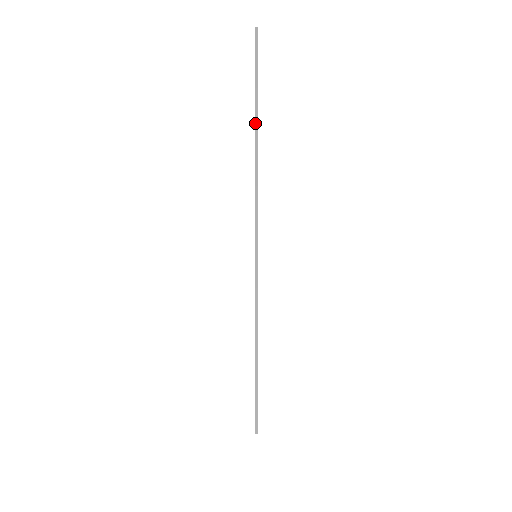
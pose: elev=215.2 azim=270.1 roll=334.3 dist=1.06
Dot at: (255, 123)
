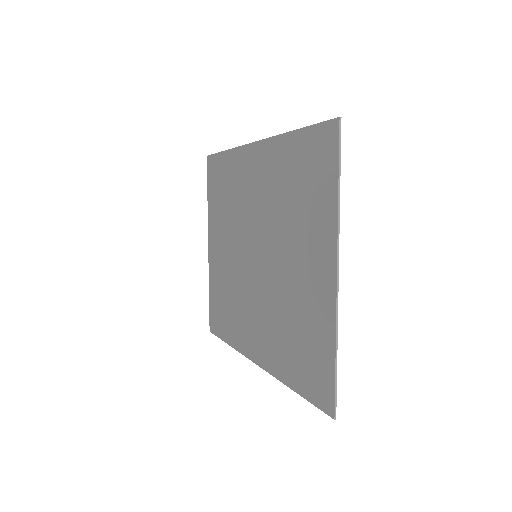
Dot at: (338, 202)
